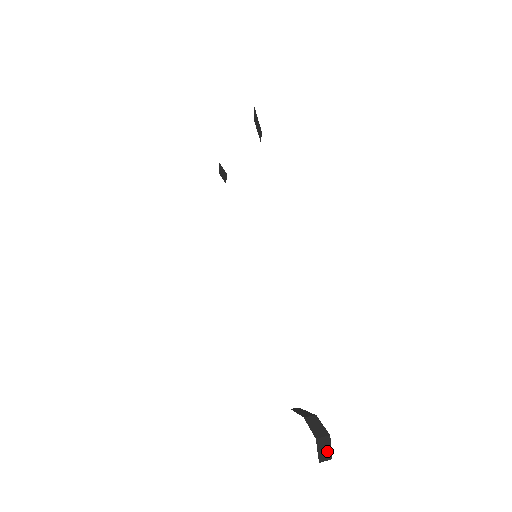
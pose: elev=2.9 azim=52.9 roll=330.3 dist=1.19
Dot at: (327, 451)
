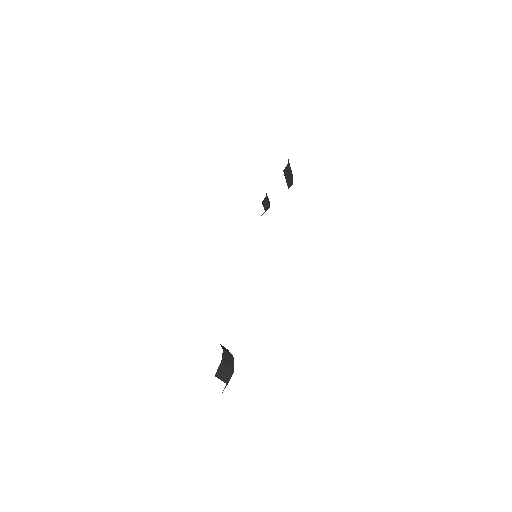
Dot at: (226, 376)
